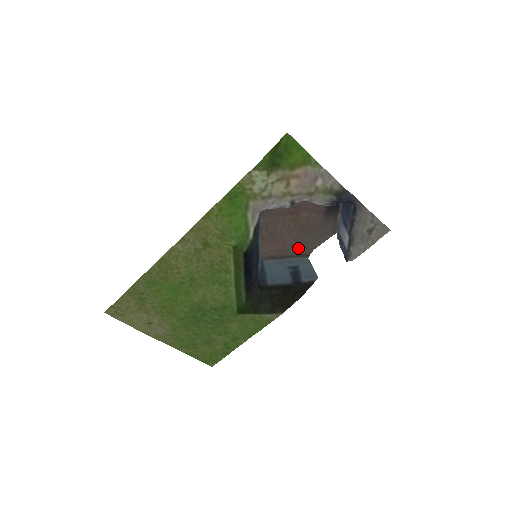
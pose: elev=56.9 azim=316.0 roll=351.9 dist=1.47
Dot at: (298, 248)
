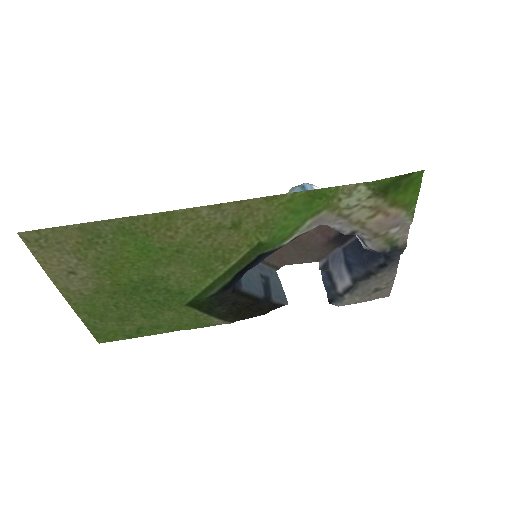
Dot at: (274, 256)
